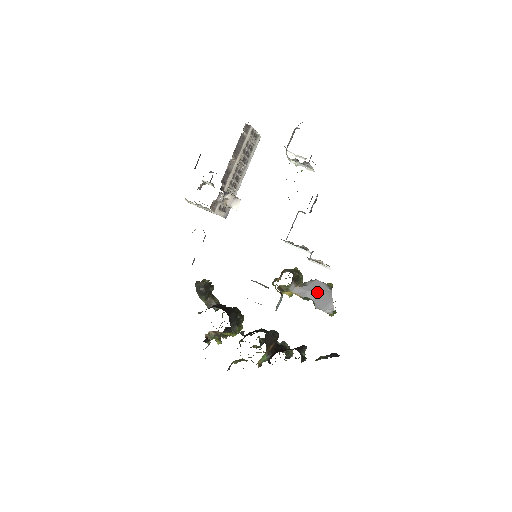
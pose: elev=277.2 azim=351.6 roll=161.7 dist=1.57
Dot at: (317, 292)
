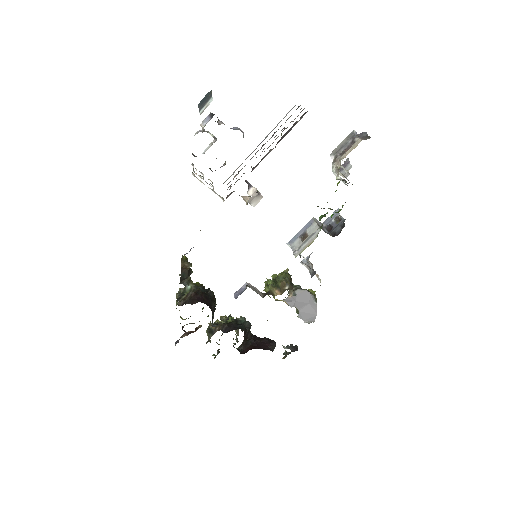
Dot at: (305, 304)
